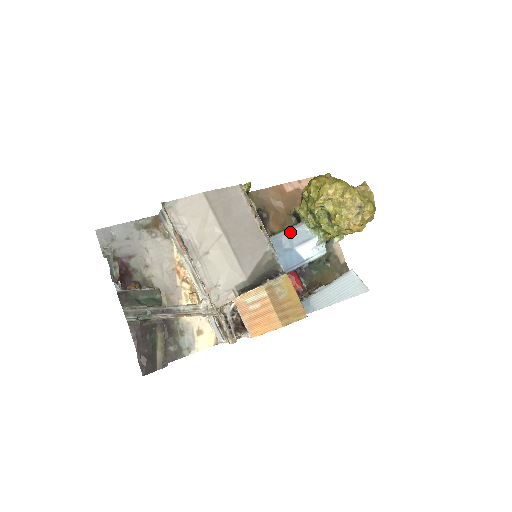
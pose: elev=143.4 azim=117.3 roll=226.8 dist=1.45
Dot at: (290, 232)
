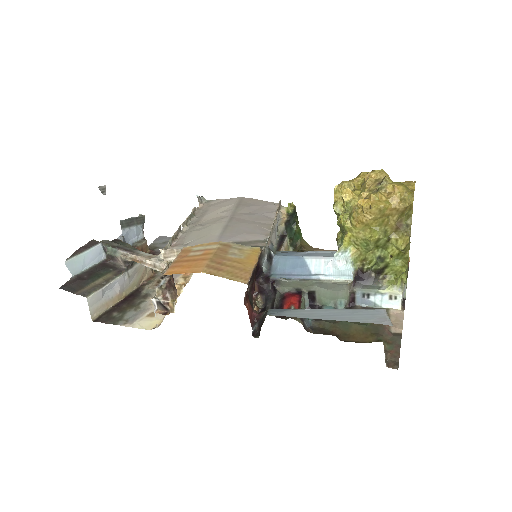
Dot at: (314, 252)
